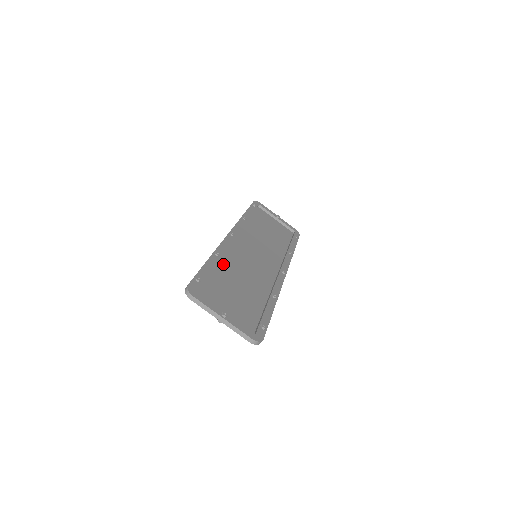
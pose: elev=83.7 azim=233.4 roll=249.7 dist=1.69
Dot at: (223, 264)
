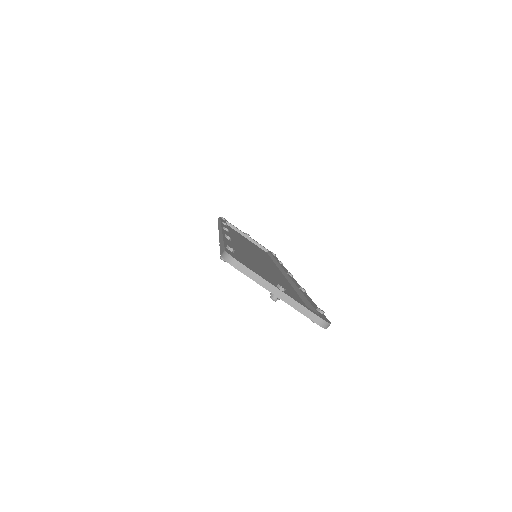
Dot at: (236, 250)
